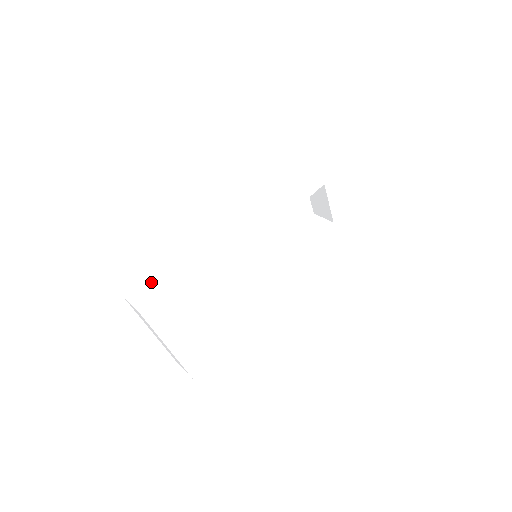
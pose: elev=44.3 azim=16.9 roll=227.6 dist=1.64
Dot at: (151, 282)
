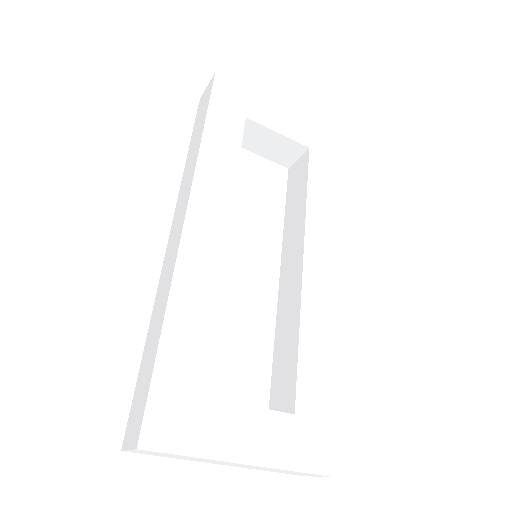
Dot at: (136, 397)
